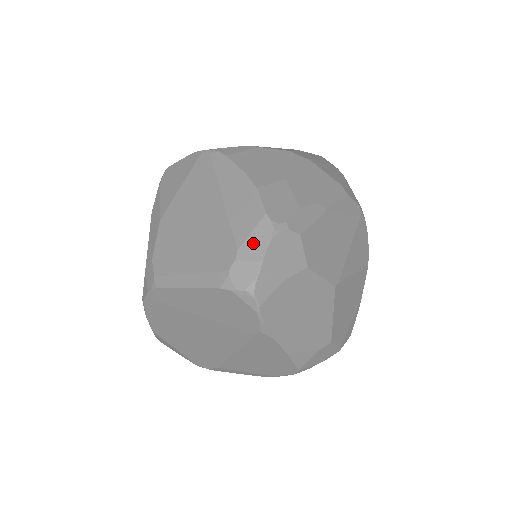
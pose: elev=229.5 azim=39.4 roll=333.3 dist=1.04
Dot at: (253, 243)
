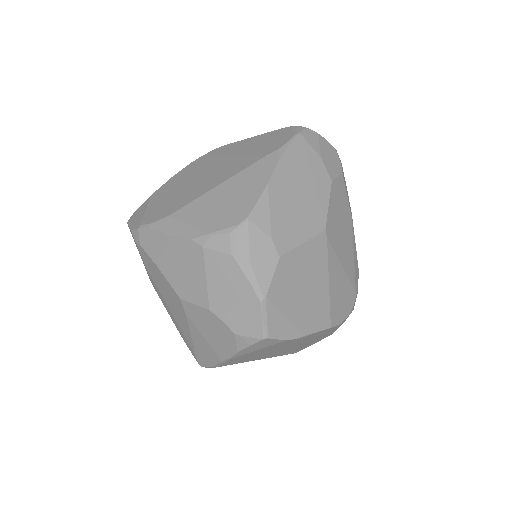
Dot at: occluded
